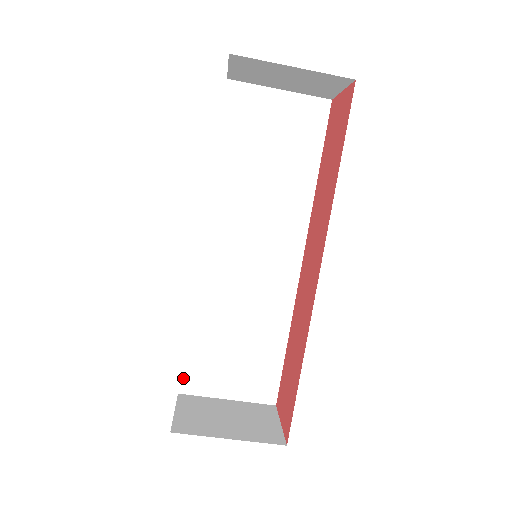
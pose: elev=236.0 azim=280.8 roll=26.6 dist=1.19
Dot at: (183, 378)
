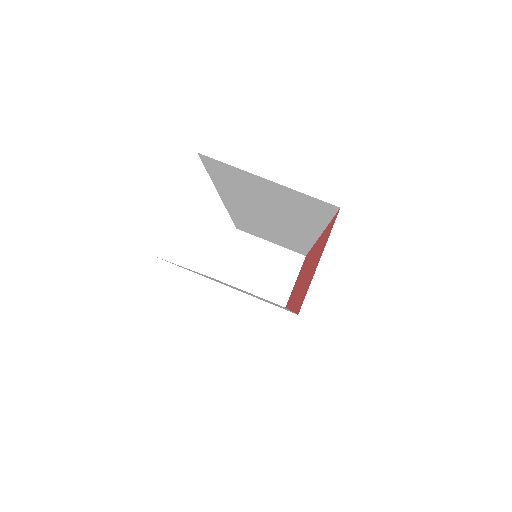
Dot at: occluded
